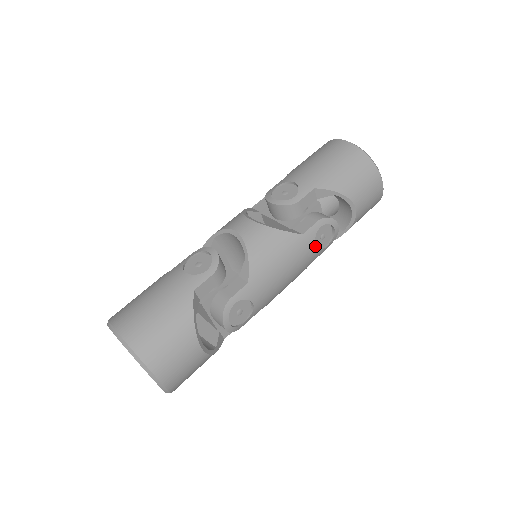
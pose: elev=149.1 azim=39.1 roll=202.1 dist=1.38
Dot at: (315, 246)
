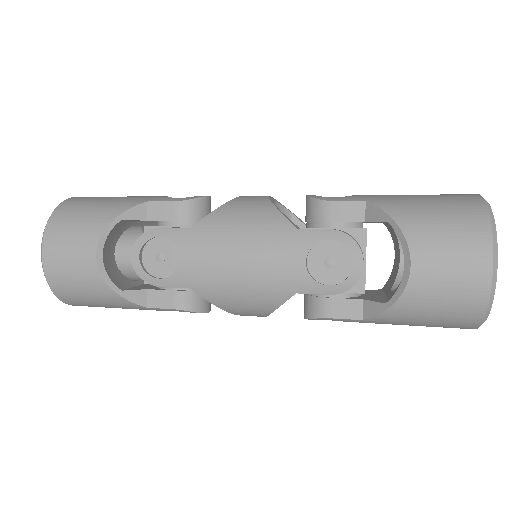
Dot at: (311, 267)
